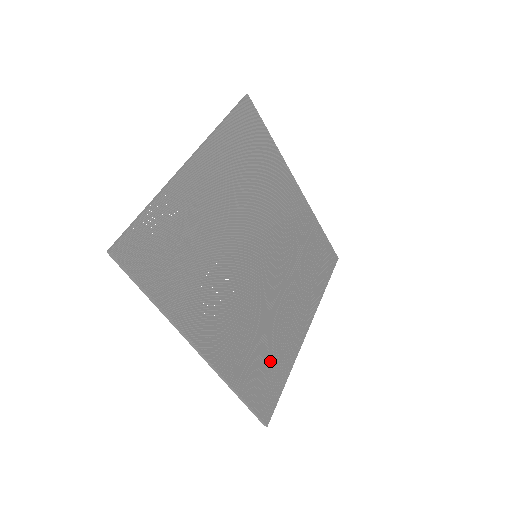
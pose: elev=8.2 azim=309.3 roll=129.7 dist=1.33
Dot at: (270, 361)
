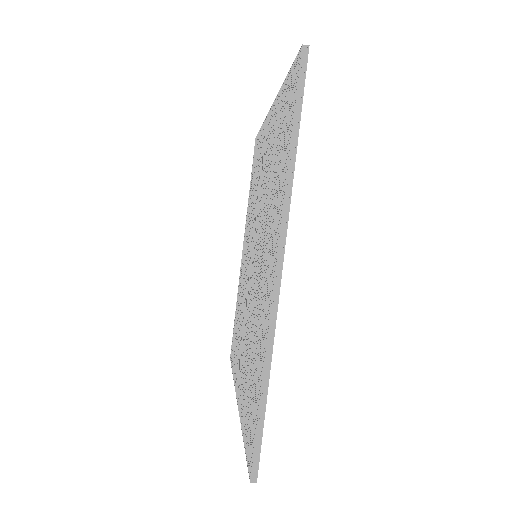
Dot at: occluded
